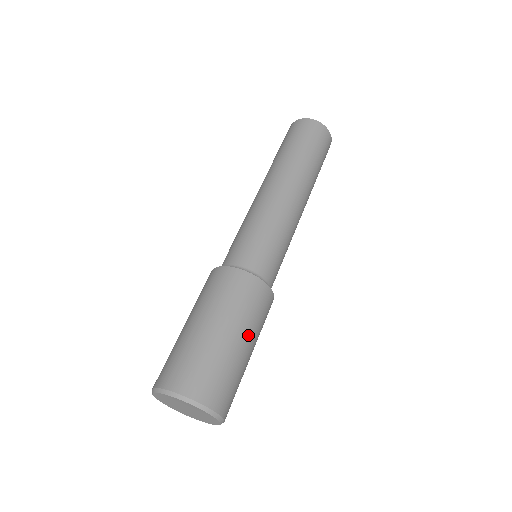
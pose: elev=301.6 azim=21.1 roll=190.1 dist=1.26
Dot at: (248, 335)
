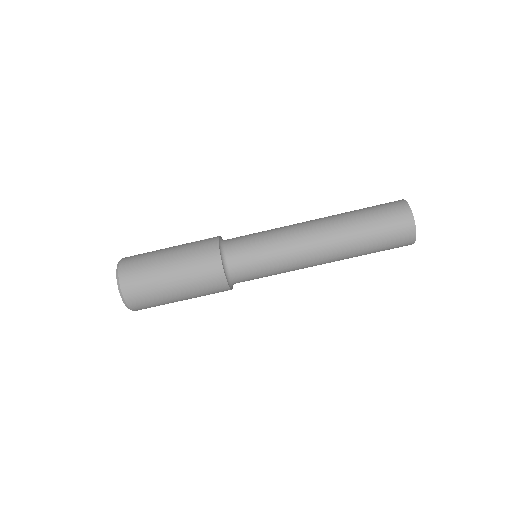
Dot at: occluded
